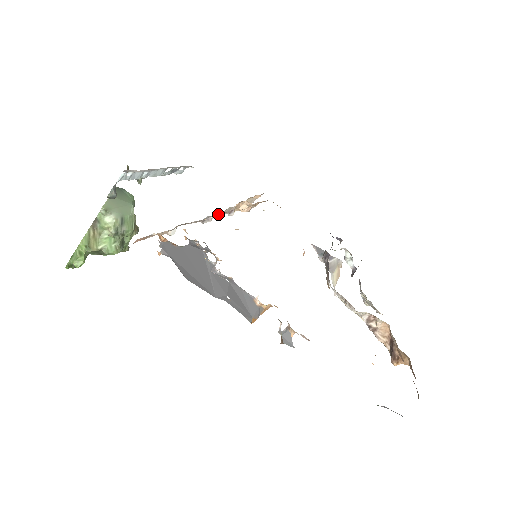
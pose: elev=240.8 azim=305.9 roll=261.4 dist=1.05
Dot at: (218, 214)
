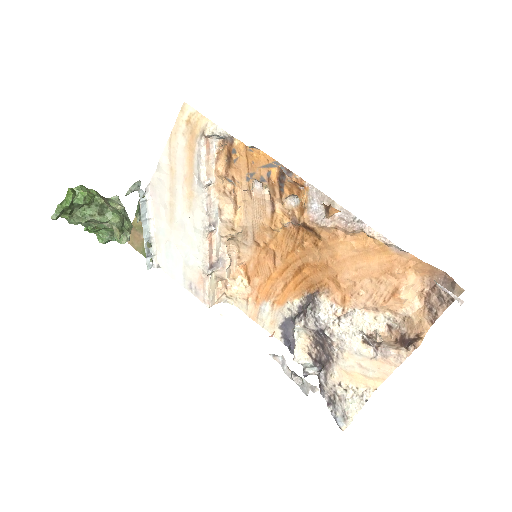
Dot at: (210, 246)
